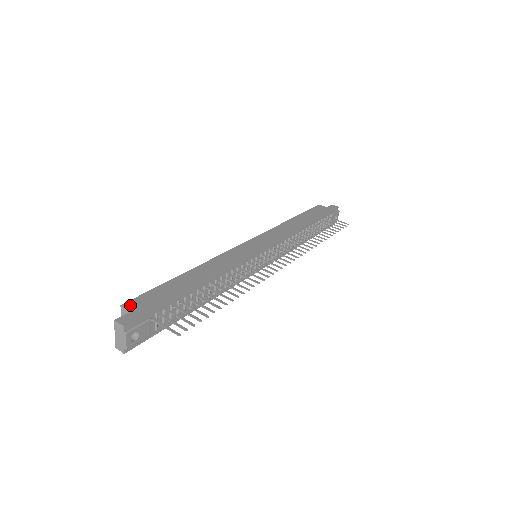
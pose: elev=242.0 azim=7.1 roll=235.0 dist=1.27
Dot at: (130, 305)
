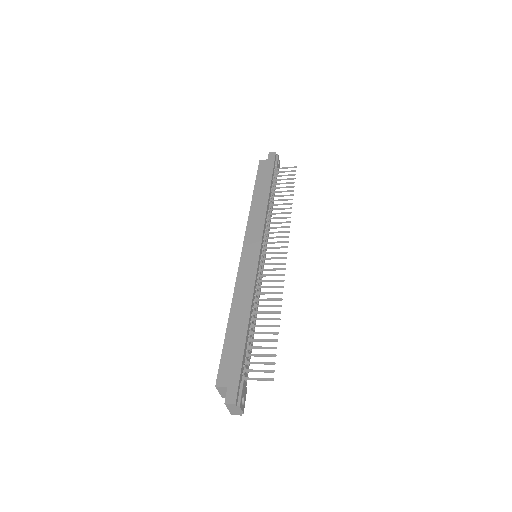
Dot at: (221, 382)
